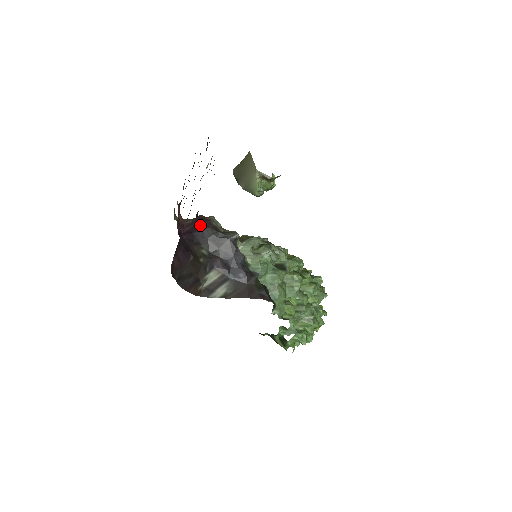
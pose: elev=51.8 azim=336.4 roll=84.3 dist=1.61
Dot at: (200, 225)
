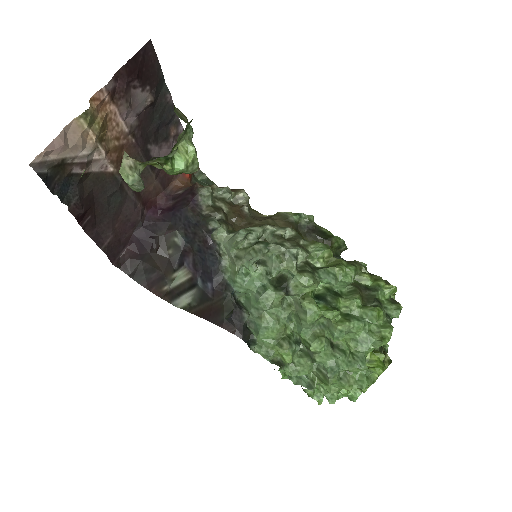
Dot at: (184, 200)
